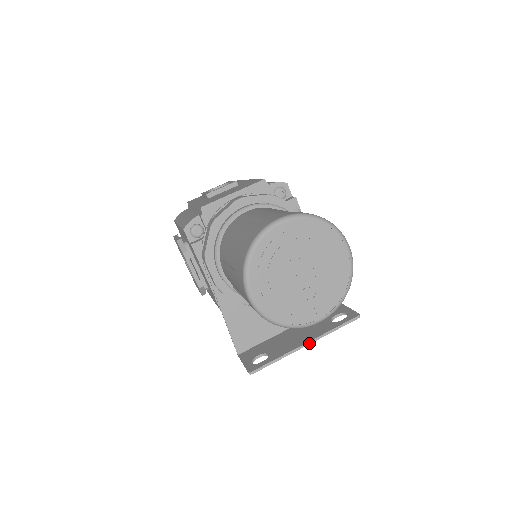
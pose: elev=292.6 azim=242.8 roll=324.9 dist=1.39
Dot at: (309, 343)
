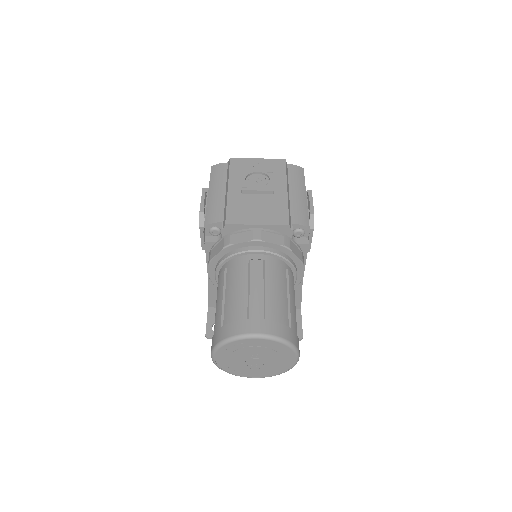
Dot at: occluded
